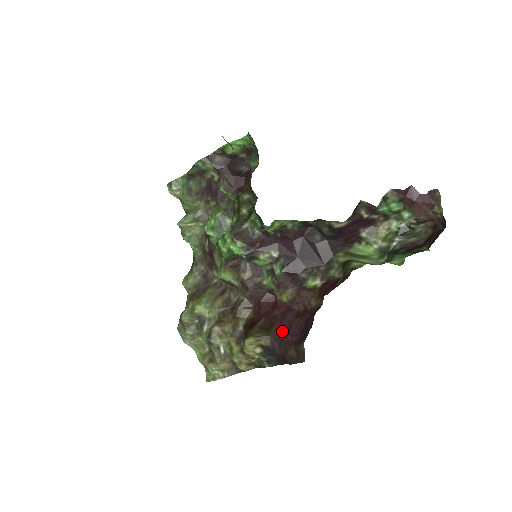
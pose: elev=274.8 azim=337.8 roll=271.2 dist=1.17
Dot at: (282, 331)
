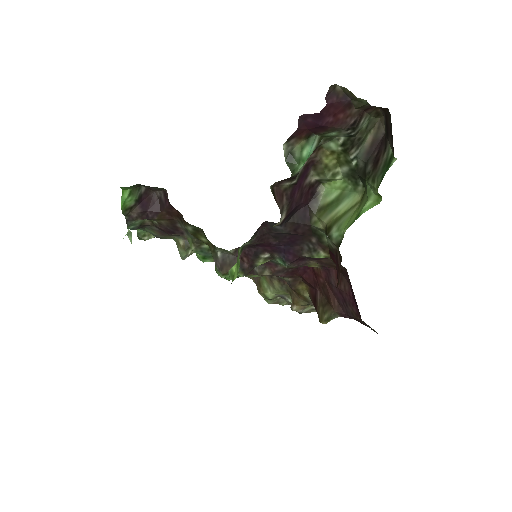
Dot at: (340, 302)
